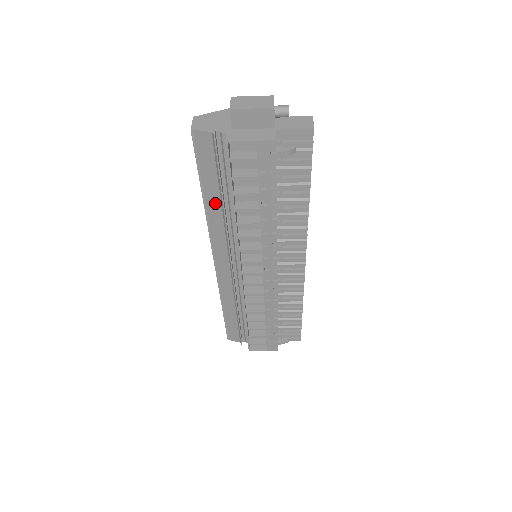
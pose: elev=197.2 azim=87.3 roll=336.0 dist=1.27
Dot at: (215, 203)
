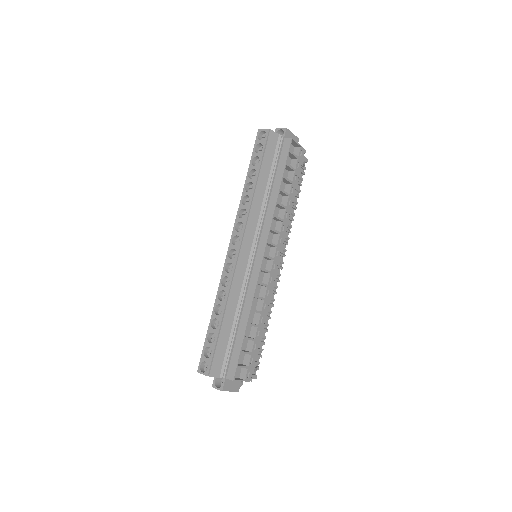
Dot at: (262, 187)
